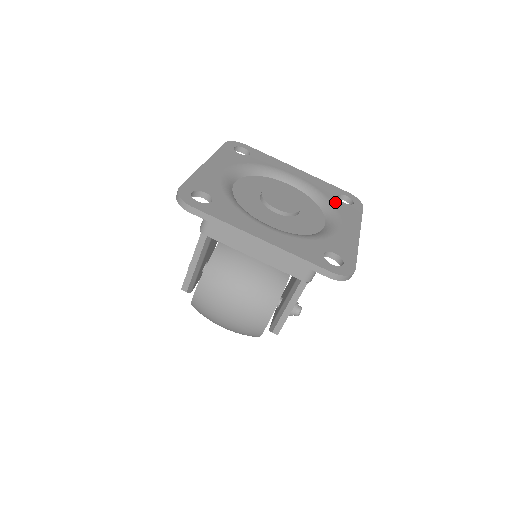
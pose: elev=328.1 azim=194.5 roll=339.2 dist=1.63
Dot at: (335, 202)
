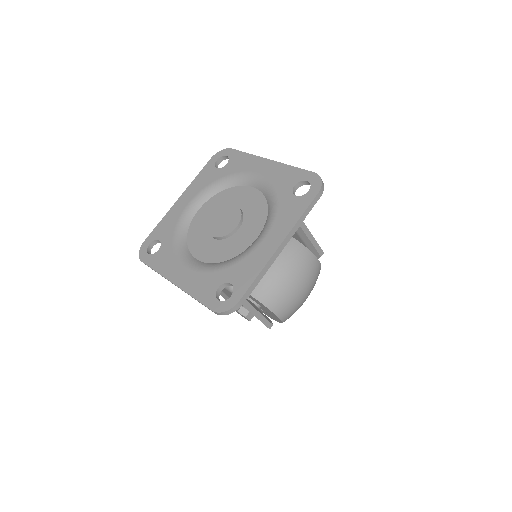
Dot at: (226, 173)
